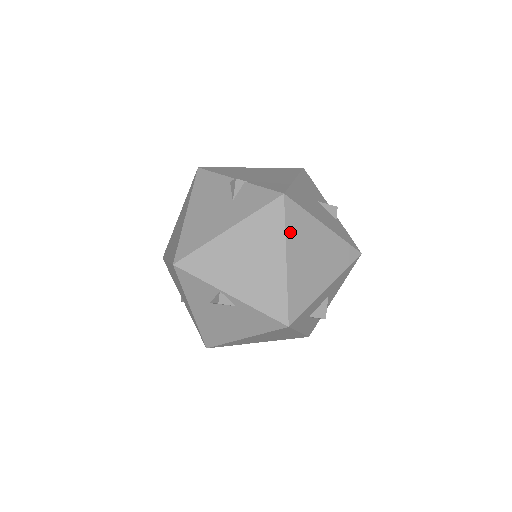
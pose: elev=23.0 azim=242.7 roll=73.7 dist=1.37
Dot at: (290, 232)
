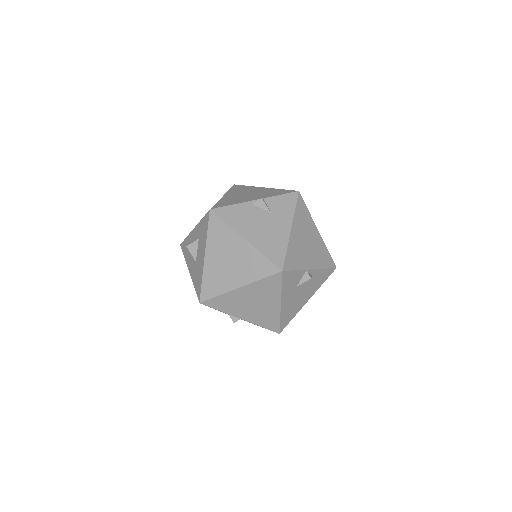
Dot at: (309, 213)
